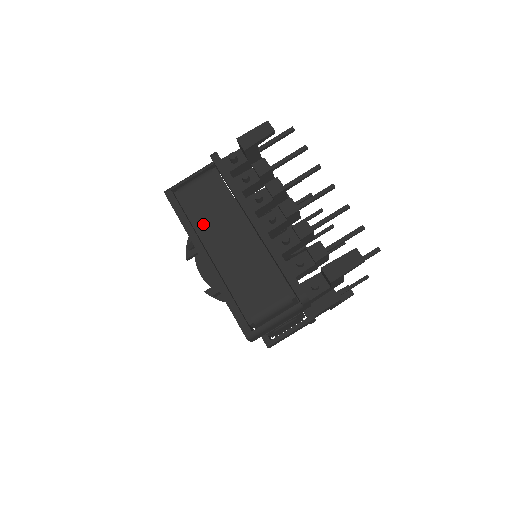
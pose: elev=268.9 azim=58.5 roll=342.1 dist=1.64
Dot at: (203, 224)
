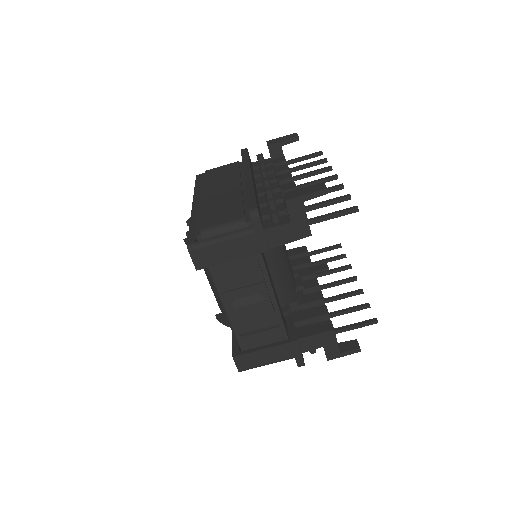
Dot at: (209, 184)
